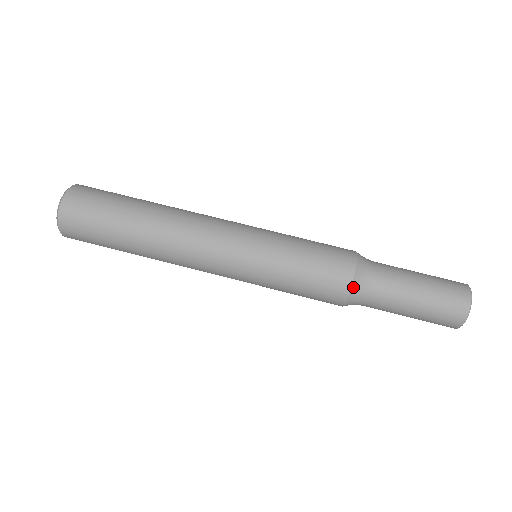
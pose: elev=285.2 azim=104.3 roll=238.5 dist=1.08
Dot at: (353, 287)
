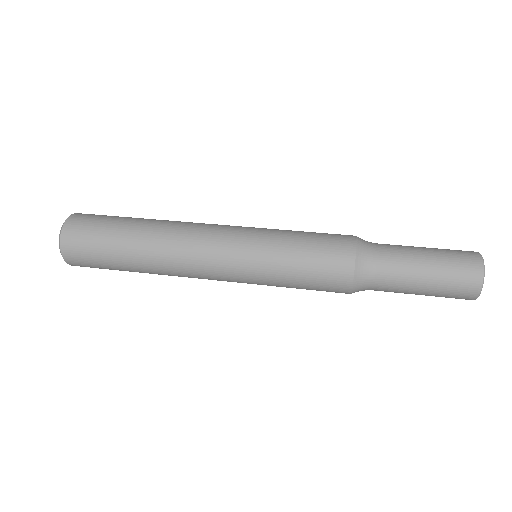
Dot at: (358, 246)
